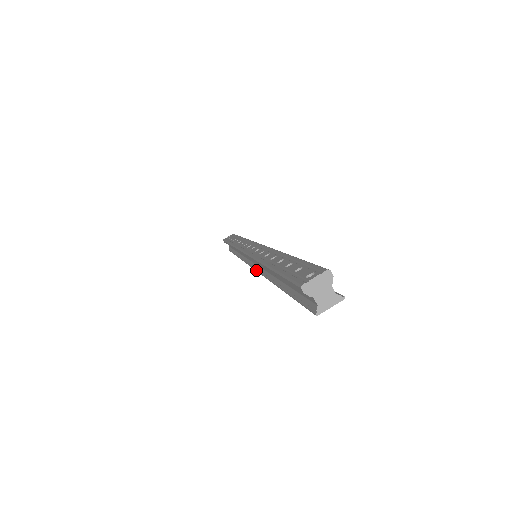
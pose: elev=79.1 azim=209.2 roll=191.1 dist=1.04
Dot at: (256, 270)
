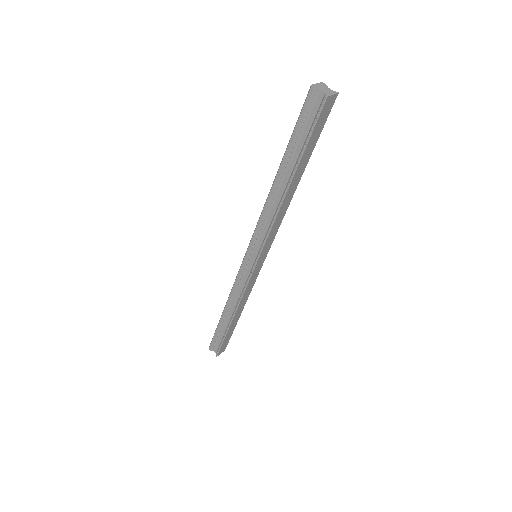
Dot at: (262, 246)
